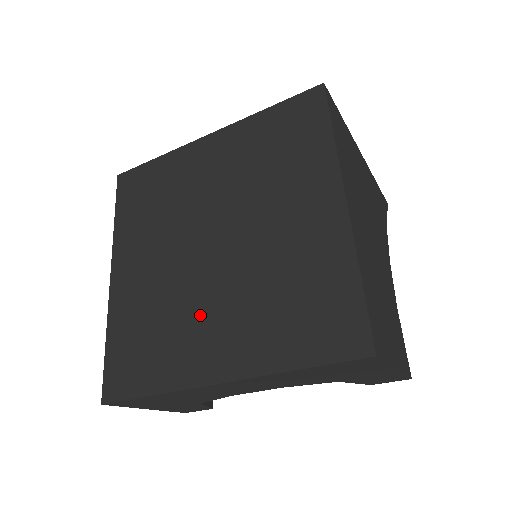
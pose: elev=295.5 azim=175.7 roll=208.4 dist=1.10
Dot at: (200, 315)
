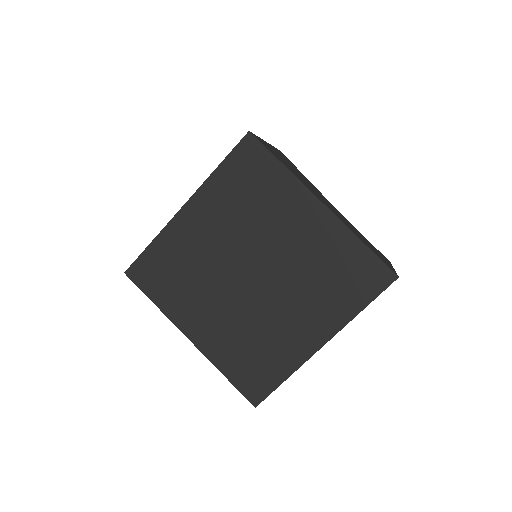
Dot at: (280, 320)
